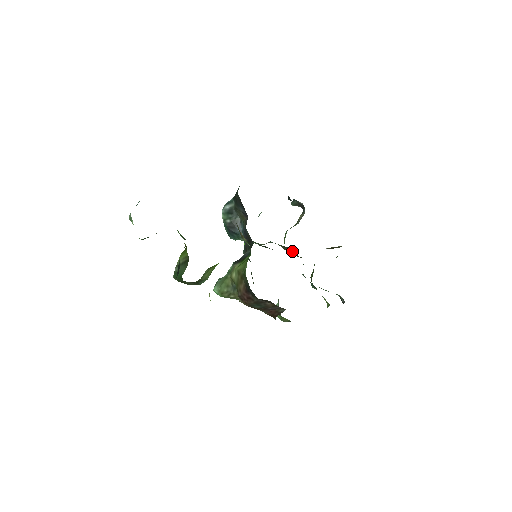
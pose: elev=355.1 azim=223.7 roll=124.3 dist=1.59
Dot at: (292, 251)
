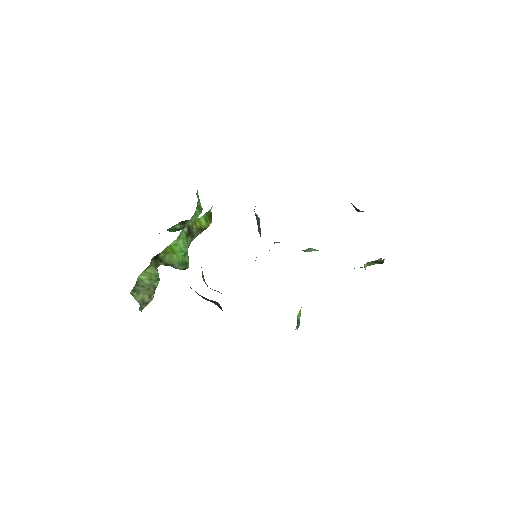
Dot at: occluded
